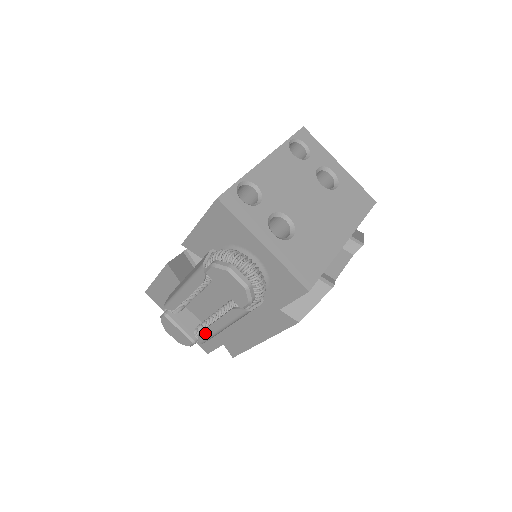
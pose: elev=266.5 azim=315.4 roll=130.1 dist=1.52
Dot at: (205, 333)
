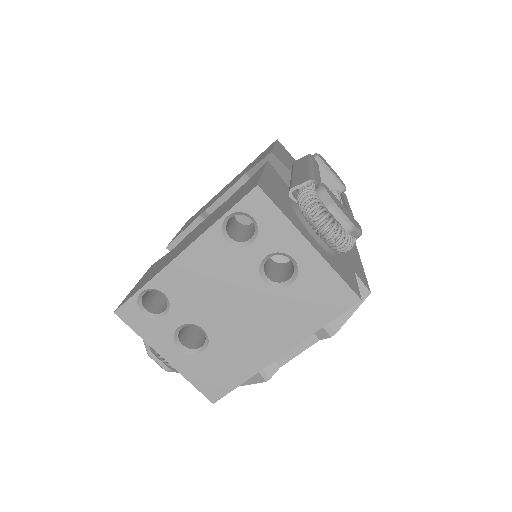
Dot at: occluded
